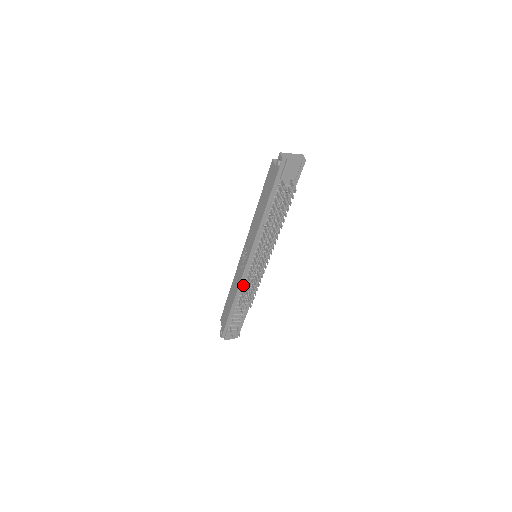
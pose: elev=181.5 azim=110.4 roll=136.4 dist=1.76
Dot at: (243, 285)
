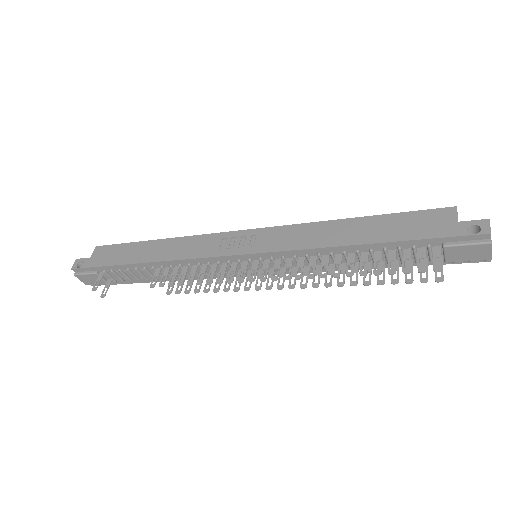
Dot at: (193, 263)
